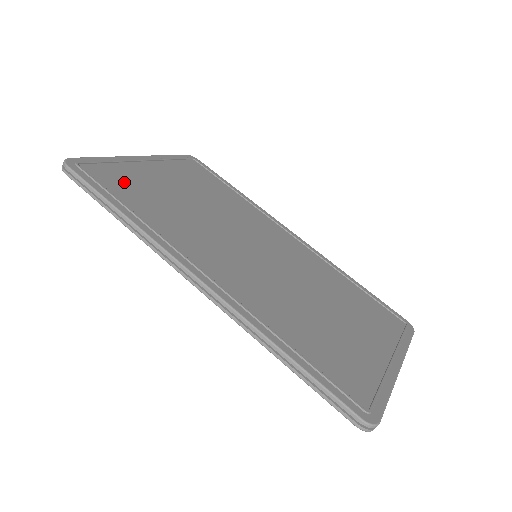
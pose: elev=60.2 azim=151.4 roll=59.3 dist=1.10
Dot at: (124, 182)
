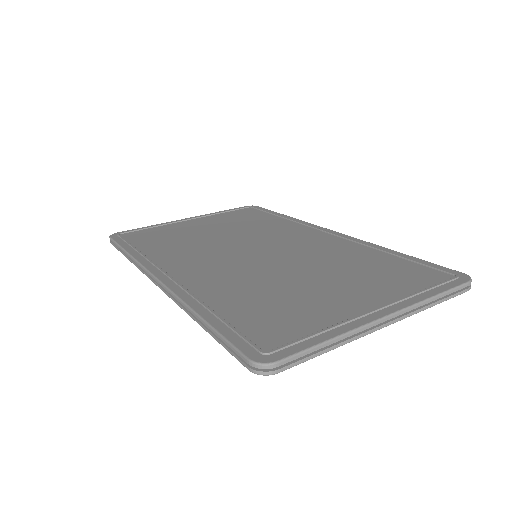
Dot at: (152, 235)
